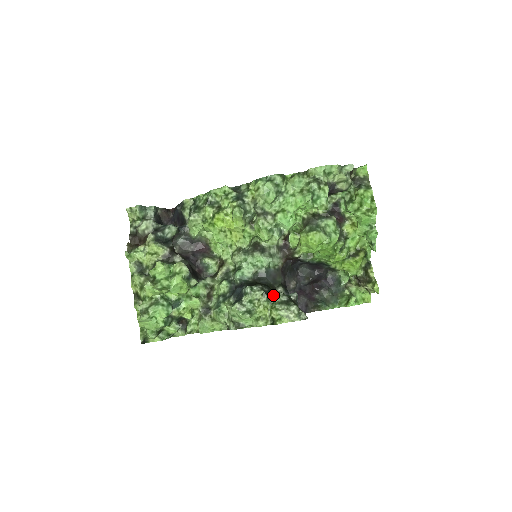
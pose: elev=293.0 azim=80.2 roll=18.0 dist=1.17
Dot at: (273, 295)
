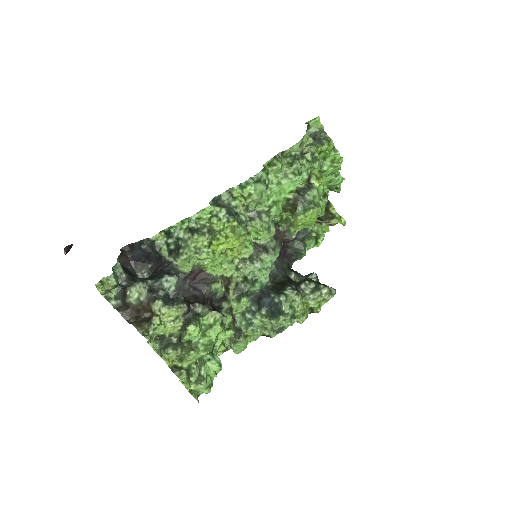
Dot at: (301, 288)
